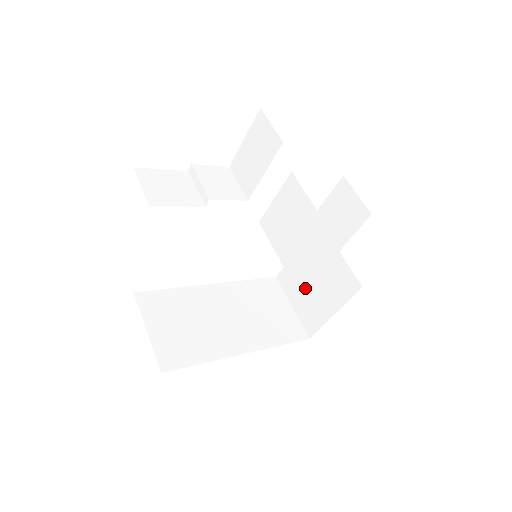
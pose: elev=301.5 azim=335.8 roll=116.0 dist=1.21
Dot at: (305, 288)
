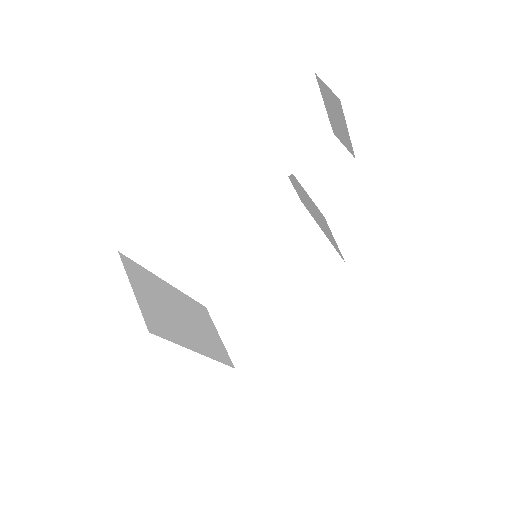
Dot at: (297, 293)
